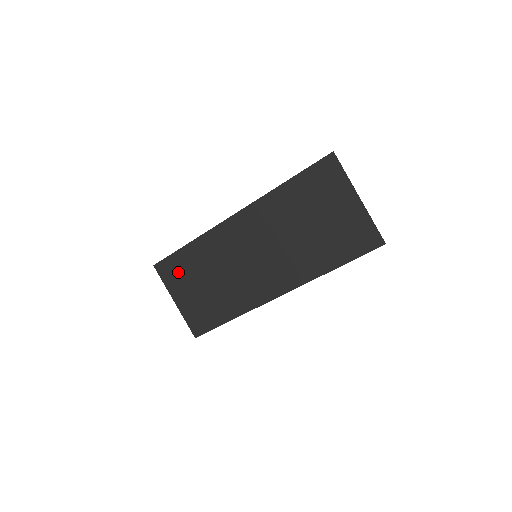
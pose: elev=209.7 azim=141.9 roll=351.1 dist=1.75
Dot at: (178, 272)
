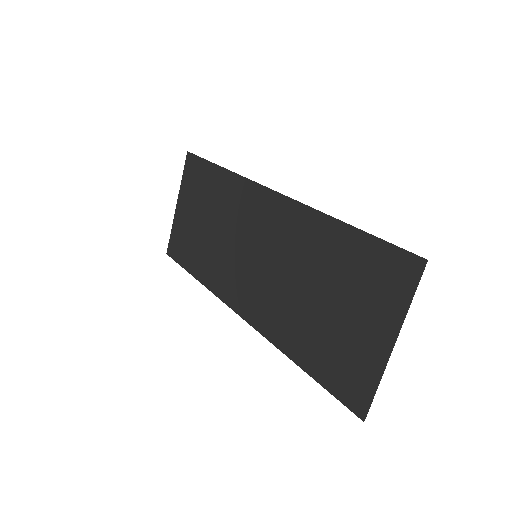
Dot at: (197, 183)
